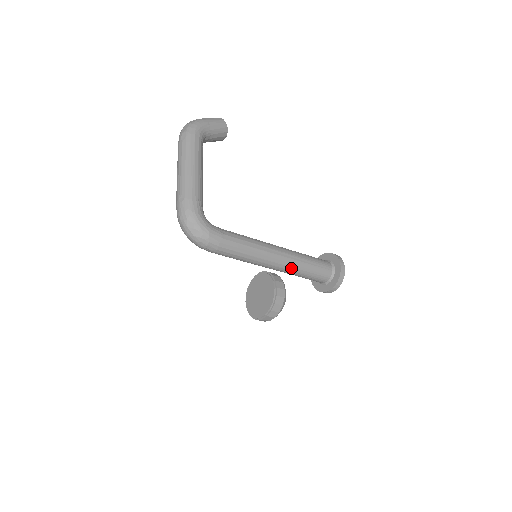
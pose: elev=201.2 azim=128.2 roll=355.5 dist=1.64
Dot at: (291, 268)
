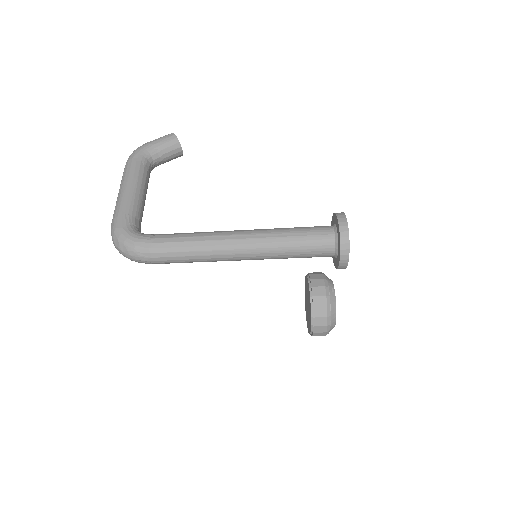
Dot at: (263, 250)
